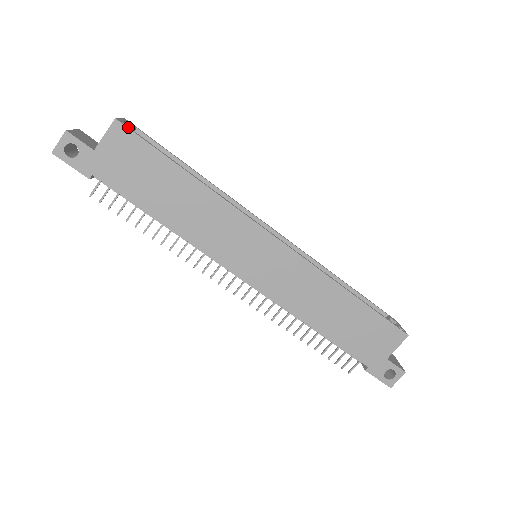
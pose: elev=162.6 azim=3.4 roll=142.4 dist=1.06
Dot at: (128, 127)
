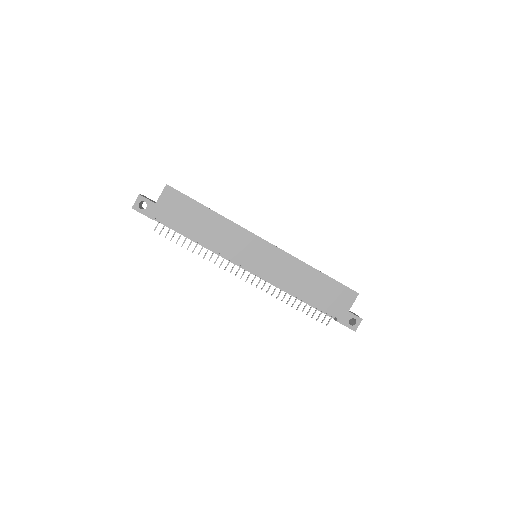
Dot at: occluded
